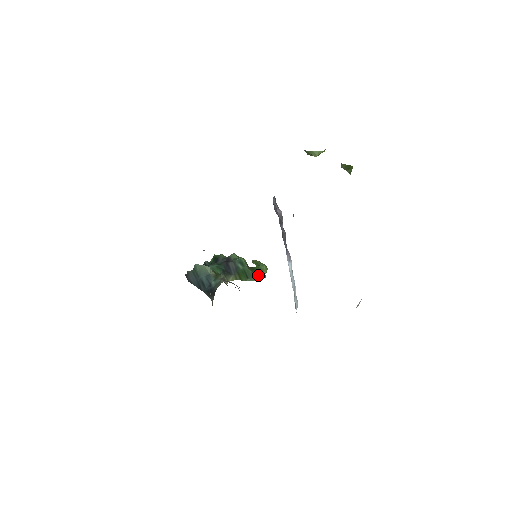
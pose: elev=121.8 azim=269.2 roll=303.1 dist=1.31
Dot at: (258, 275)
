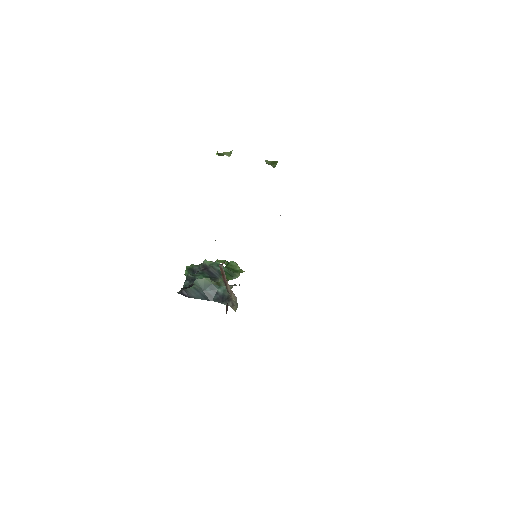
Dot at: (236, 271)
